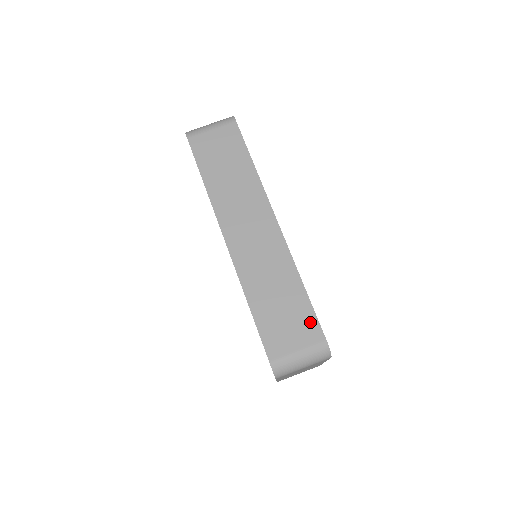
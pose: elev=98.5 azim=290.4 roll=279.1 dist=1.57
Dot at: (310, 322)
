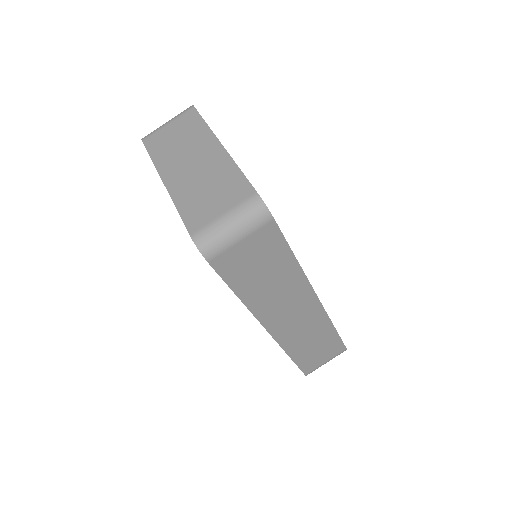
Dot at: (337, 346)
